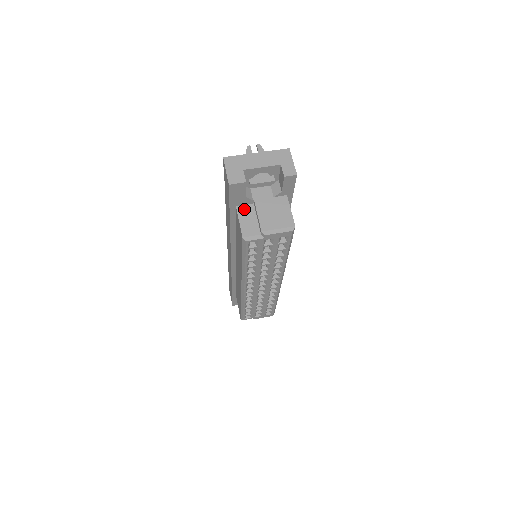
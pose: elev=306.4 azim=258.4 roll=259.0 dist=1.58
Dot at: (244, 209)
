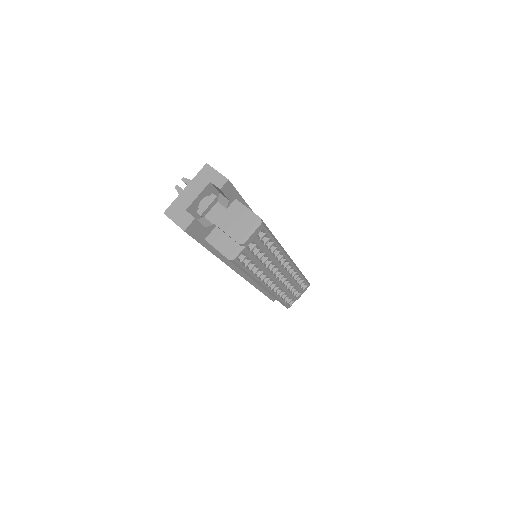
Dot at: (212, 237)
